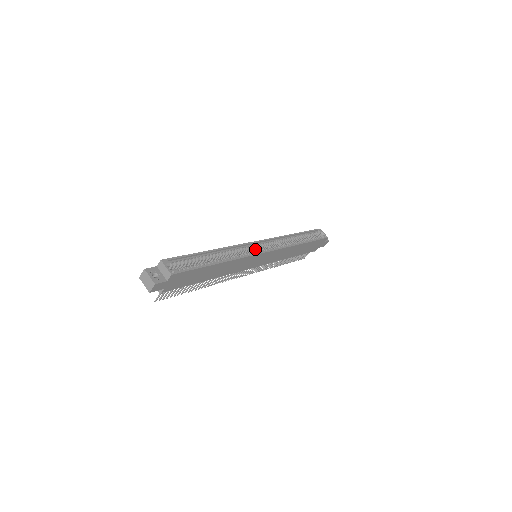
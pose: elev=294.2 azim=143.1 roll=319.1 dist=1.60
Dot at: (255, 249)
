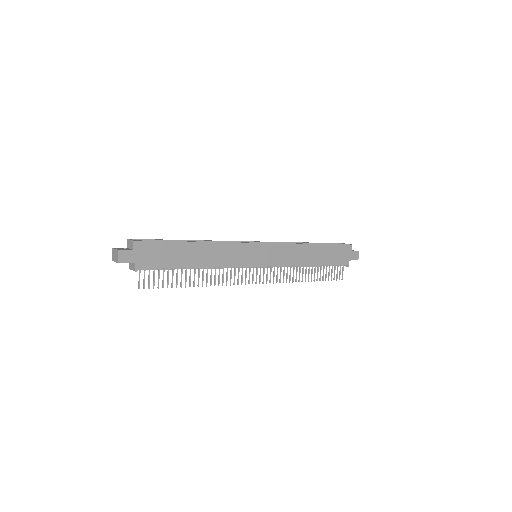
Dot at: occluded
